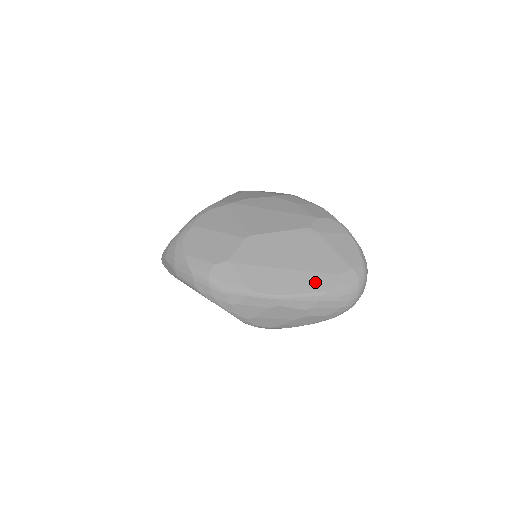
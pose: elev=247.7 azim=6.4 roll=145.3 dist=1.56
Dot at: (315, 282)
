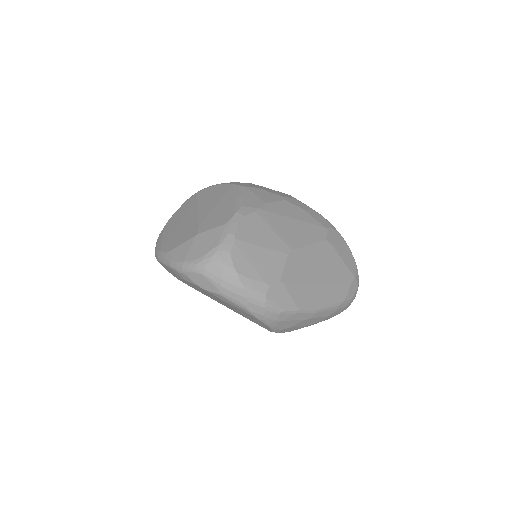
Dot at: (337, 293)
